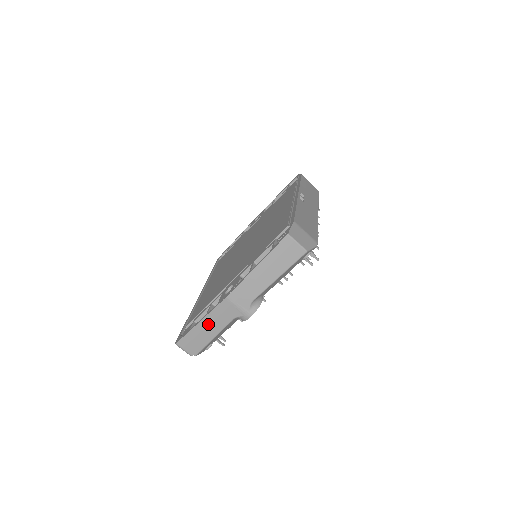
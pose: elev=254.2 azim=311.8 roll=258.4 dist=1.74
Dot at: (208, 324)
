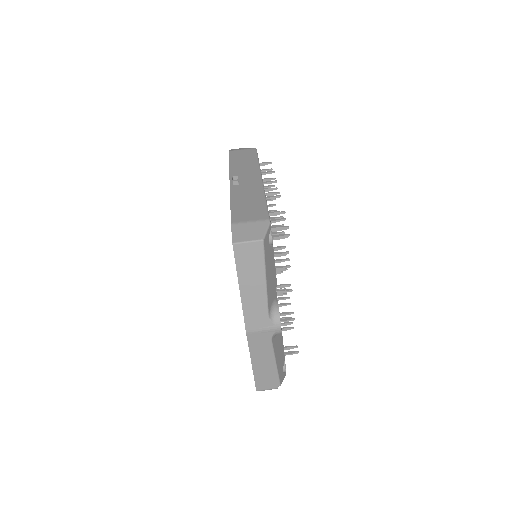
Dot at: (259, 360)
